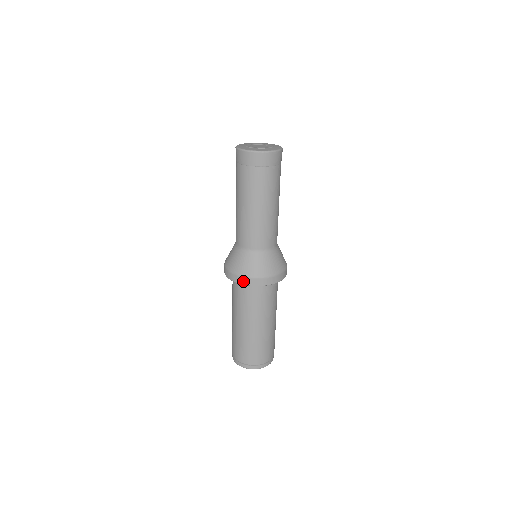
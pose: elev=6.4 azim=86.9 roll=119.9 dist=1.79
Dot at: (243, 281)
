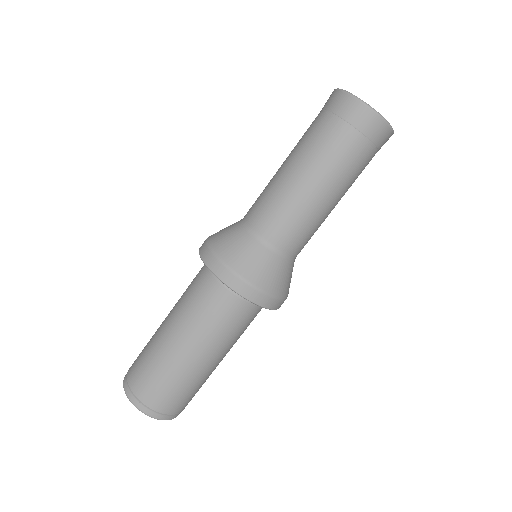
Dot at: (231, 280)
